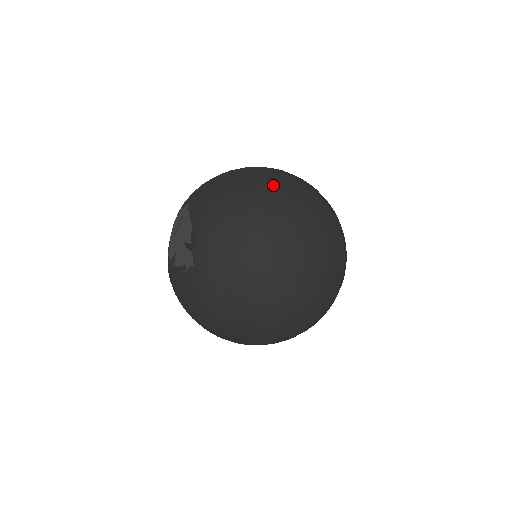
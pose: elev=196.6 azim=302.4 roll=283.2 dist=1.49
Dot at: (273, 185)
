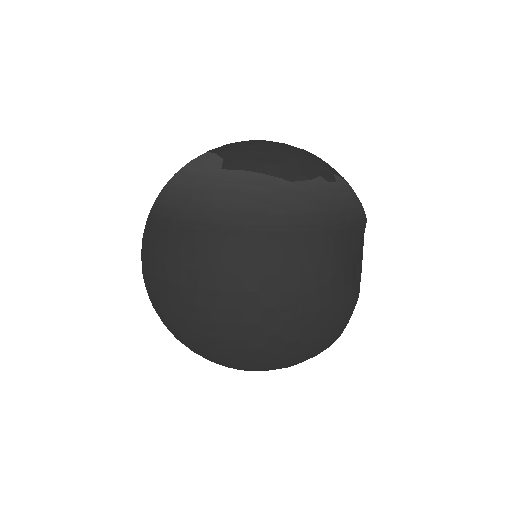
Dot at: (170, 279)
